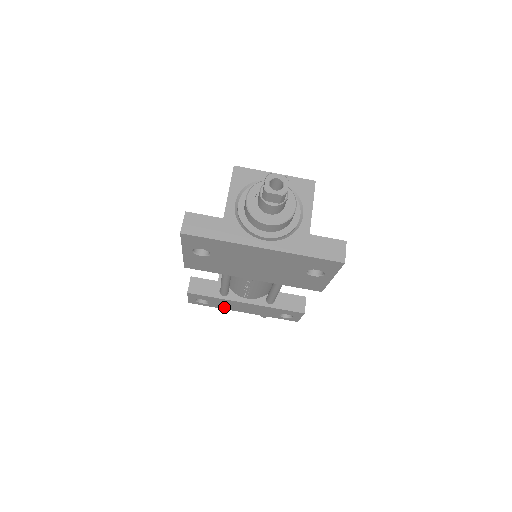
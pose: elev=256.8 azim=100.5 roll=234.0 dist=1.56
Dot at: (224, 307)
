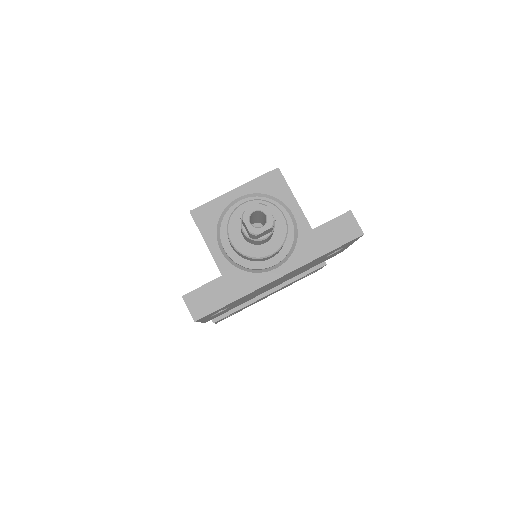
Dot at: (250, 305)
